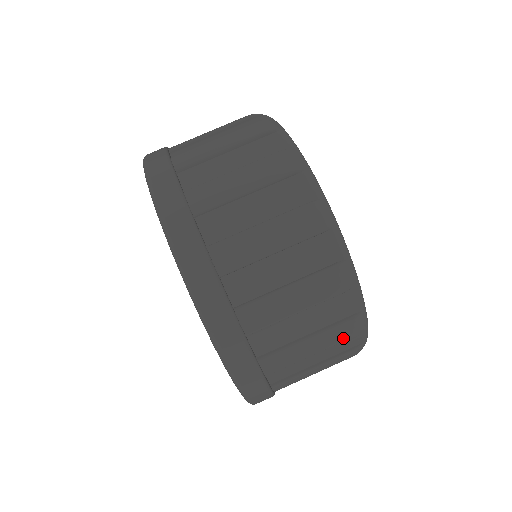
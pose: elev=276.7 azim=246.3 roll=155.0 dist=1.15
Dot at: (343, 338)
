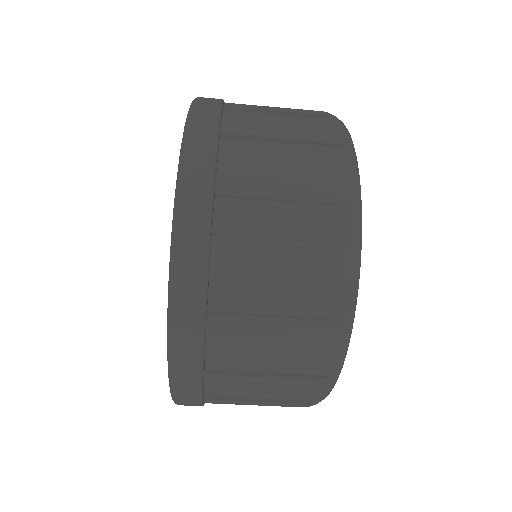
Dot at: (302, 392)
